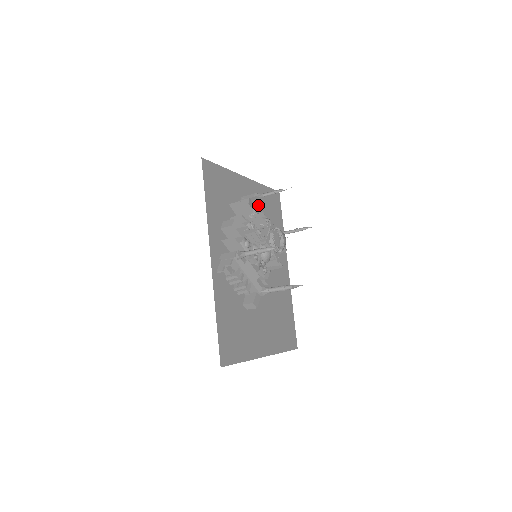
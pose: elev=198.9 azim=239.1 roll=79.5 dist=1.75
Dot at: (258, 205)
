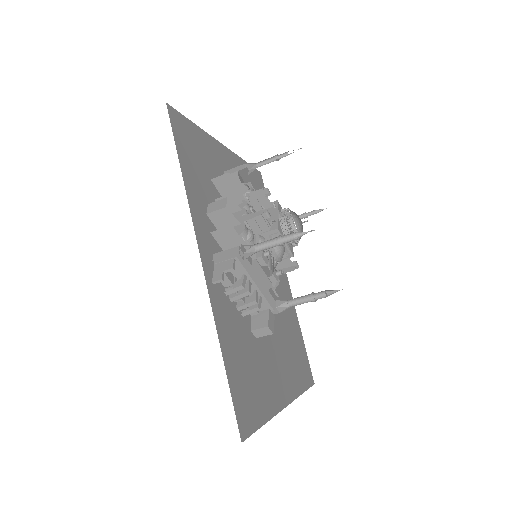
Dot at: (249, 182)
